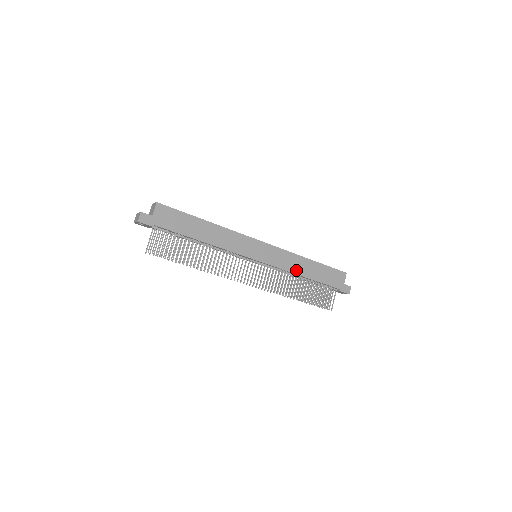
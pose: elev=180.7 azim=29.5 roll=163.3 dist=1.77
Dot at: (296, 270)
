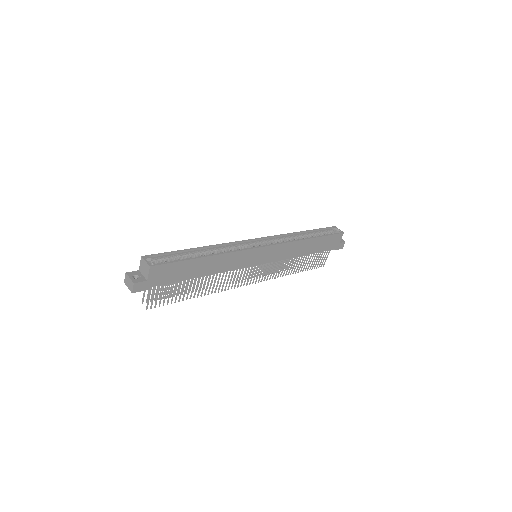
Dot at: (295, 254)
